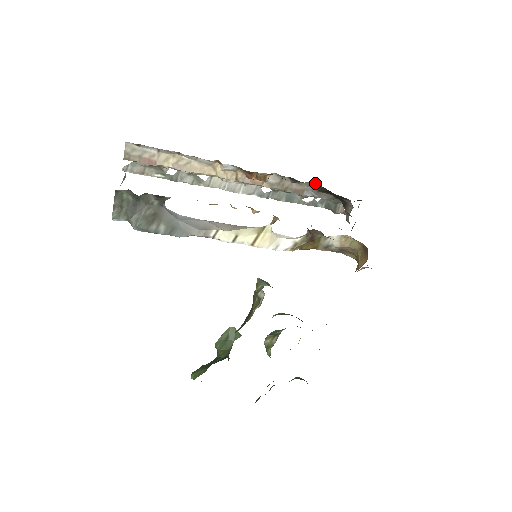
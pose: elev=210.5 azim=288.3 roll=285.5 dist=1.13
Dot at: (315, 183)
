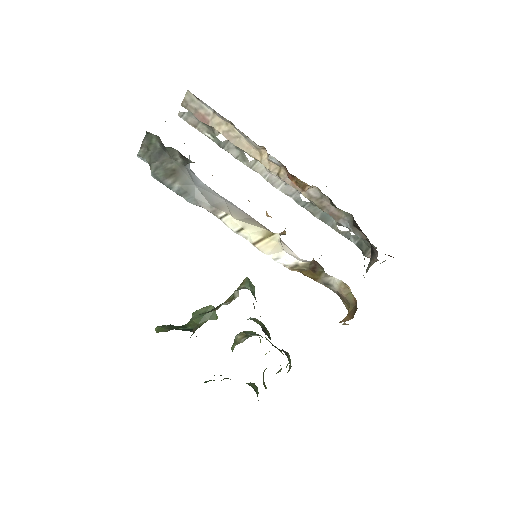
Dot at: occluded
